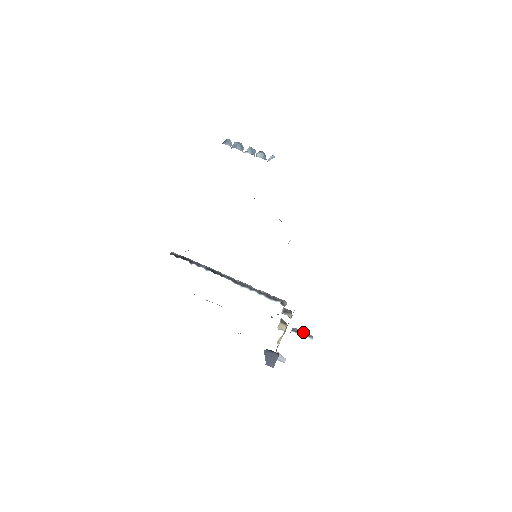
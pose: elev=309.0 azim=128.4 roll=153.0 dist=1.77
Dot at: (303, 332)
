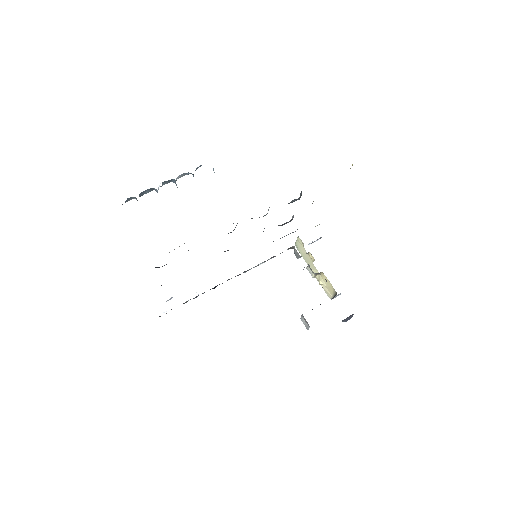
Dot at: occluded
